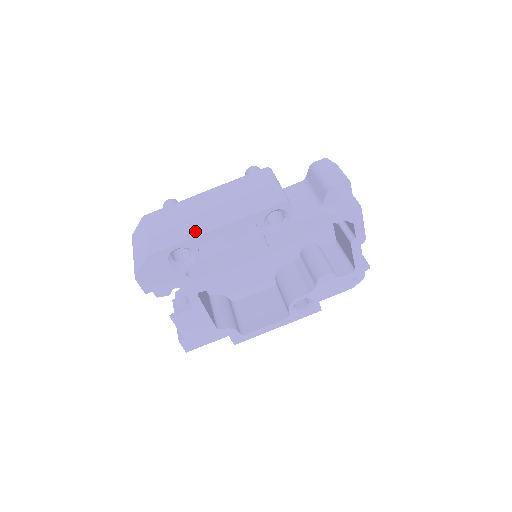
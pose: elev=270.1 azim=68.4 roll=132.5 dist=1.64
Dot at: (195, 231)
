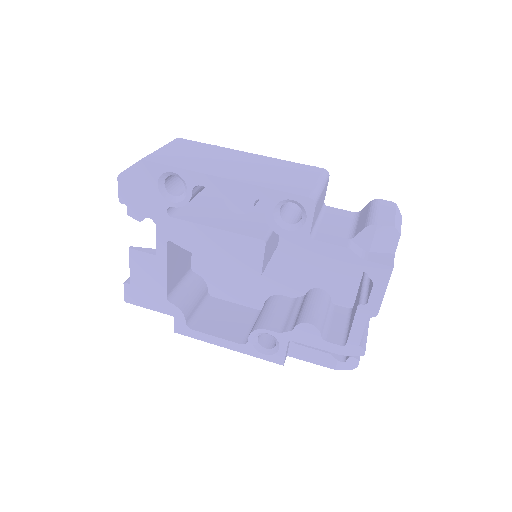
Dot at: (203, 168)
